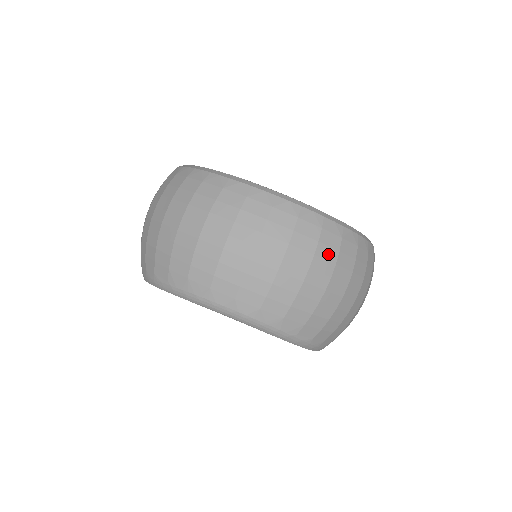
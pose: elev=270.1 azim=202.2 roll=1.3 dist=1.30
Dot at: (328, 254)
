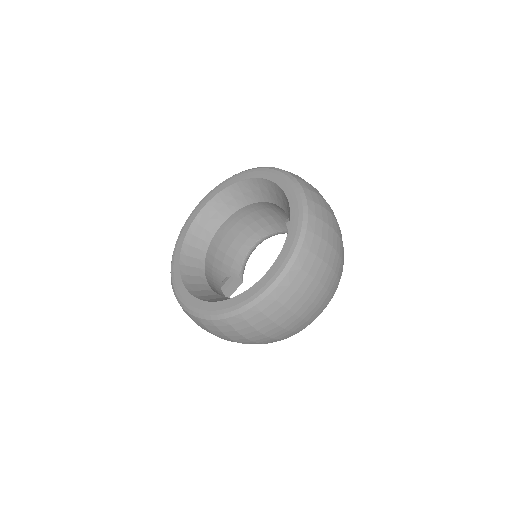
Dot at: (316, 266)
